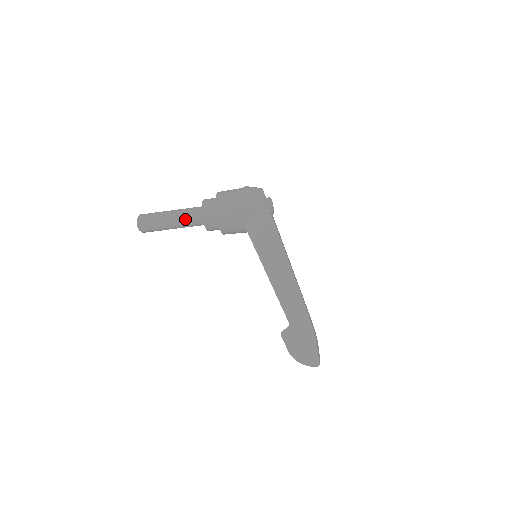
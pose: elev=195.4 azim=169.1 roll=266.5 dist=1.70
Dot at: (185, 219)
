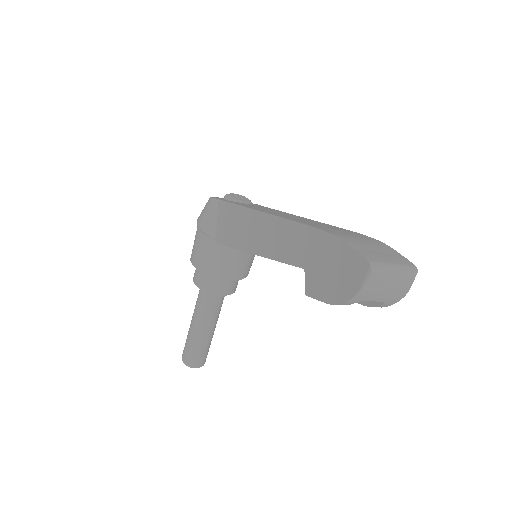
Dot at: (199, 310)
